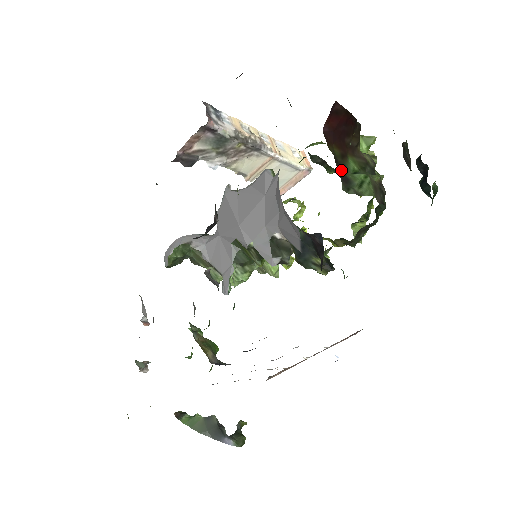
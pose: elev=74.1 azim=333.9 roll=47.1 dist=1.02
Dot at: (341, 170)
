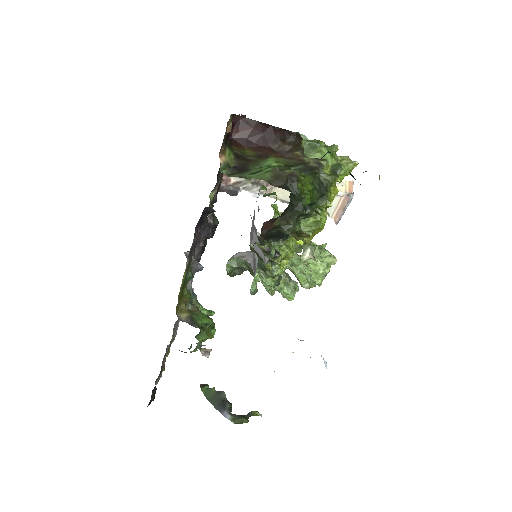
Dot at: (246, 164)
